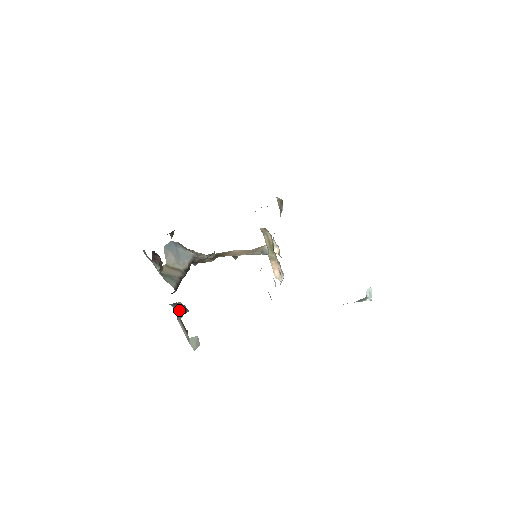
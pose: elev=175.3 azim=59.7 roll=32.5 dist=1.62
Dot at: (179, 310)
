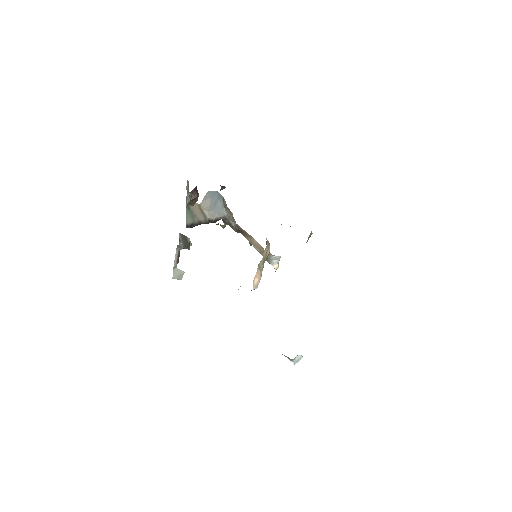
Dot at: (182, 242)
